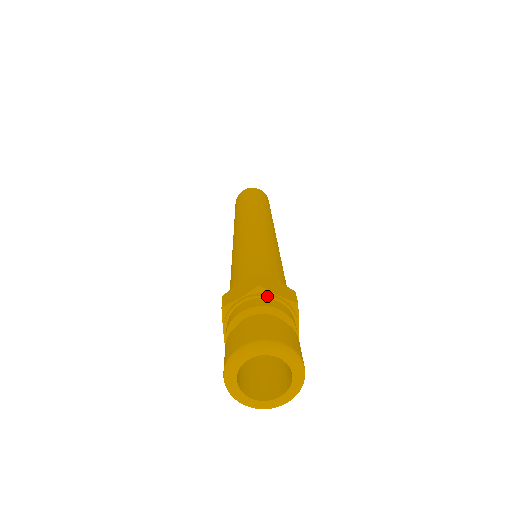
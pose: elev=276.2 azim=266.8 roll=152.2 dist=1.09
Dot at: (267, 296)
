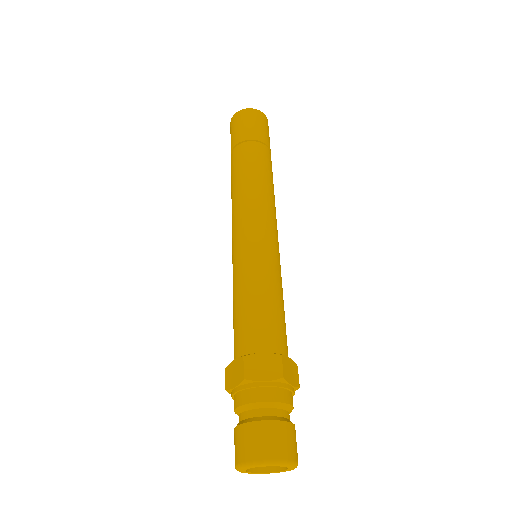
Dot at: (254, 387)
